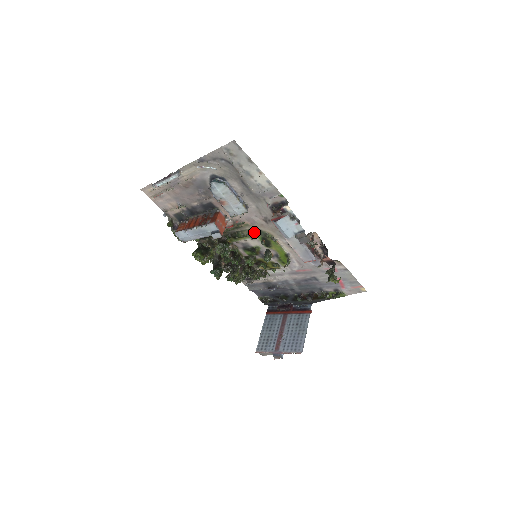
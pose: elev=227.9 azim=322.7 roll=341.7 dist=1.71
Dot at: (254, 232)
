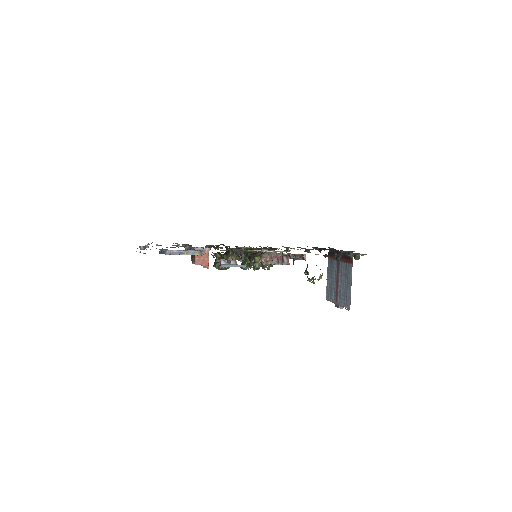
Dot at: (233, 250)
